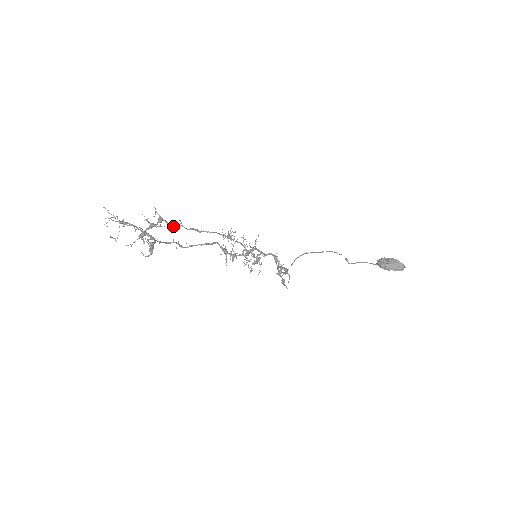
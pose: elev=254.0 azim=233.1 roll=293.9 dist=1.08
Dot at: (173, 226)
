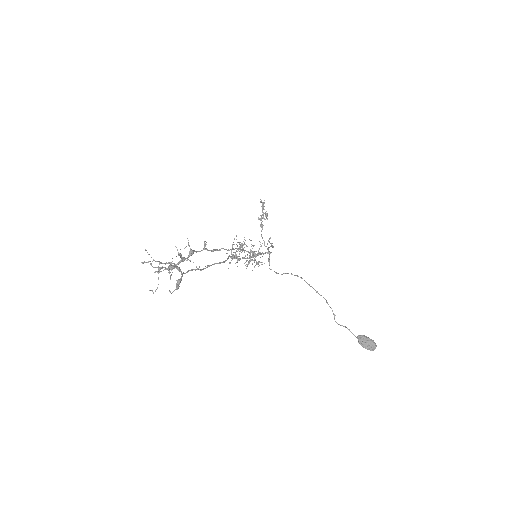
Dot at: occluded
